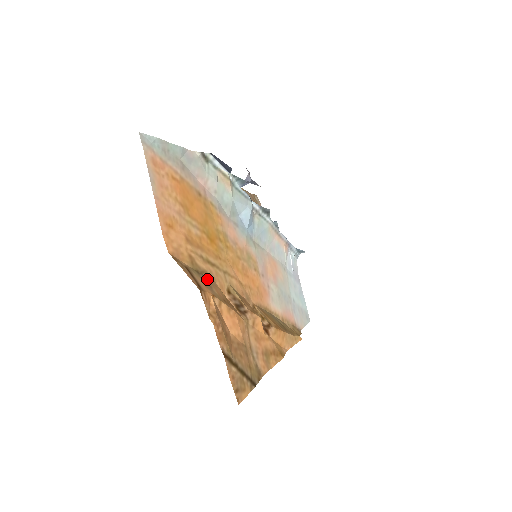
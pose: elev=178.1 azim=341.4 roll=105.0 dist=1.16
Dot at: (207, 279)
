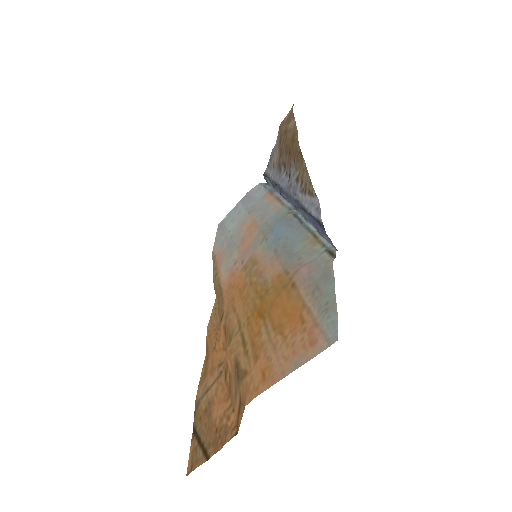
Dot at: (236, 375)
